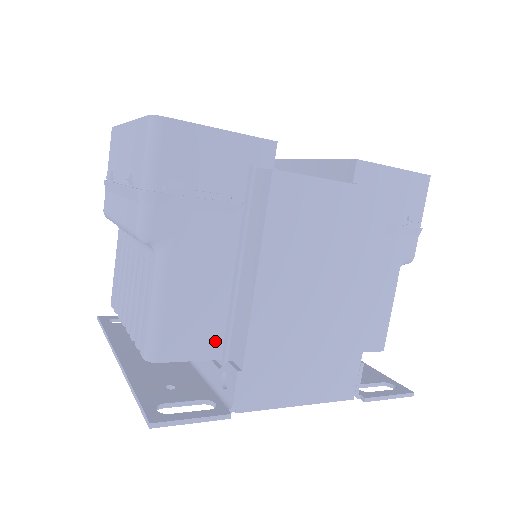
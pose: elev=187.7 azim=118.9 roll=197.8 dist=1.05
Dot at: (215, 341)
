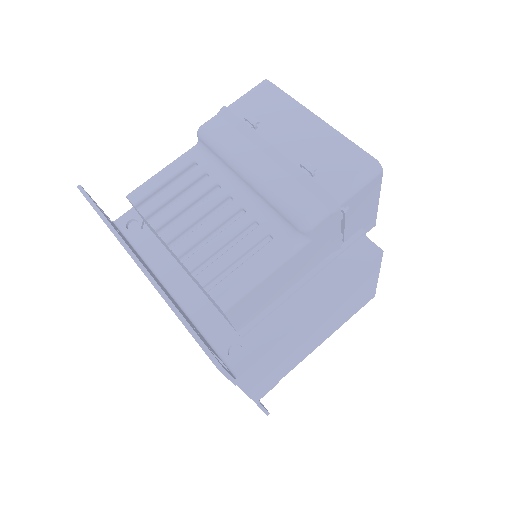
Dot at: (249, 318)
